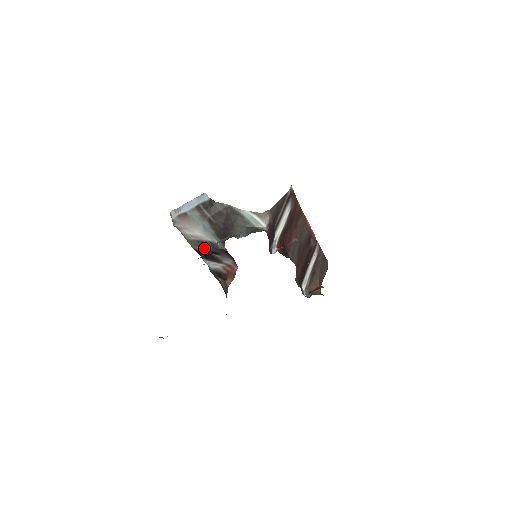
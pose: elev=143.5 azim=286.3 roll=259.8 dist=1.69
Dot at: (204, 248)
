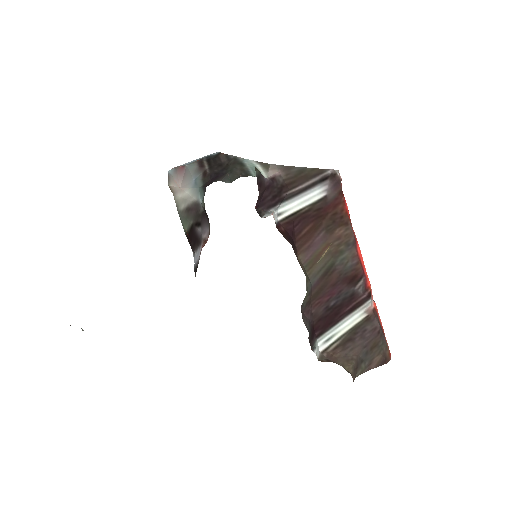
Dot at: (190, 220)
